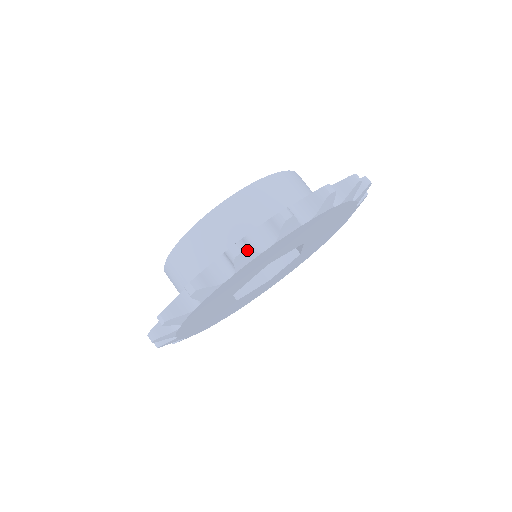
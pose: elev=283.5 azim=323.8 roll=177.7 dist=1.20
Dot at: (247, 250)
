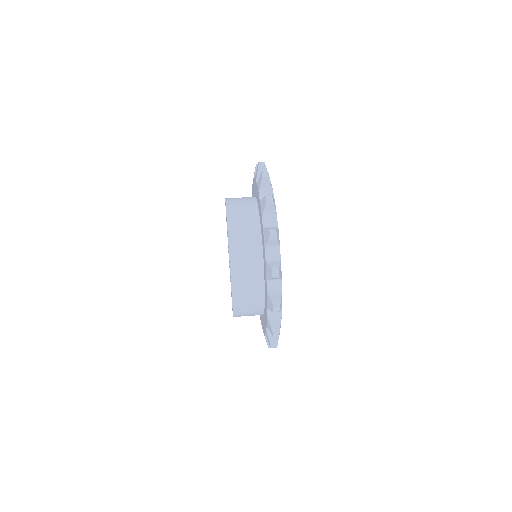
Dot at: occluded
